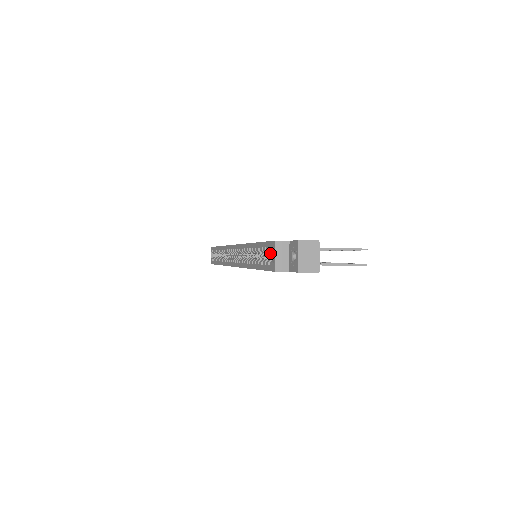
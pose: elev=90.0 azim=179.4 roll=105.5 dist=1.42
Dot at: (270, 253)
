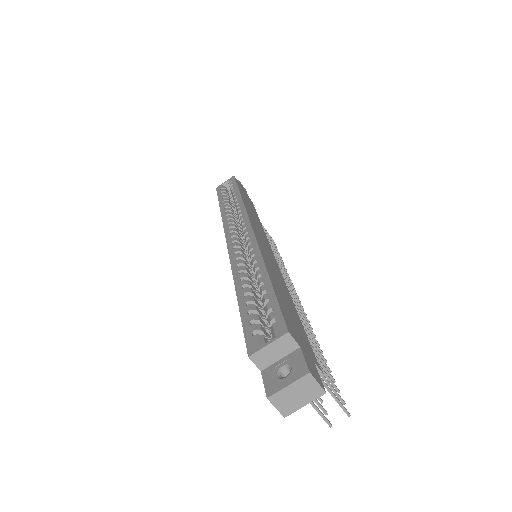
Dot at: occluded
